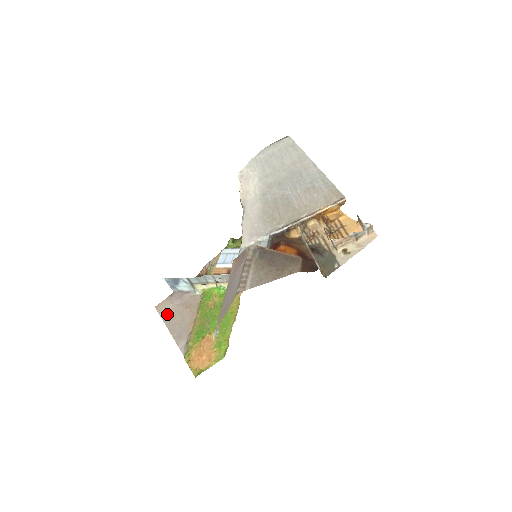
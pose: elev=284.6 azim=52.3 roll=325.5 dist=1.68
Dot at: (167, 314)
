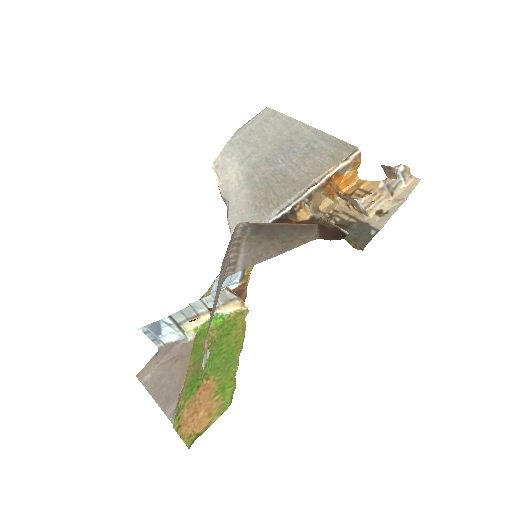
Dot at: (151, 378)
